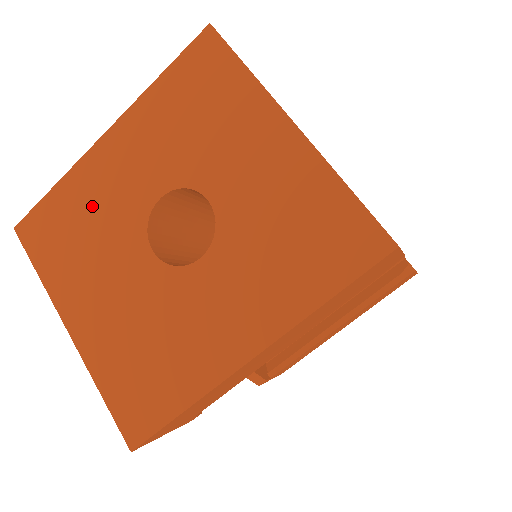
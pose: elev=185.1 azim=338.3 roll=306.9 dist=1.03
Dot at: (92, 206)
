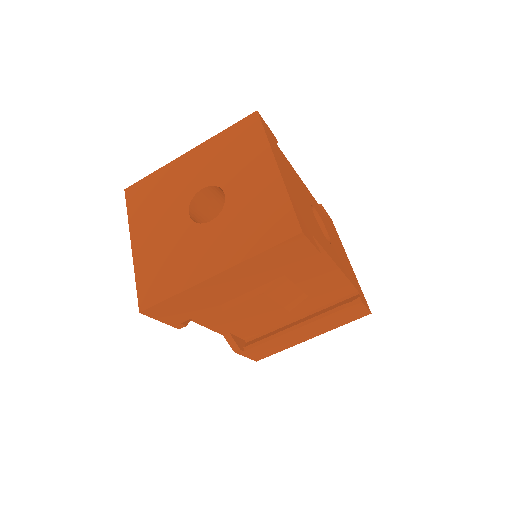
Dot at: (168, 186)
